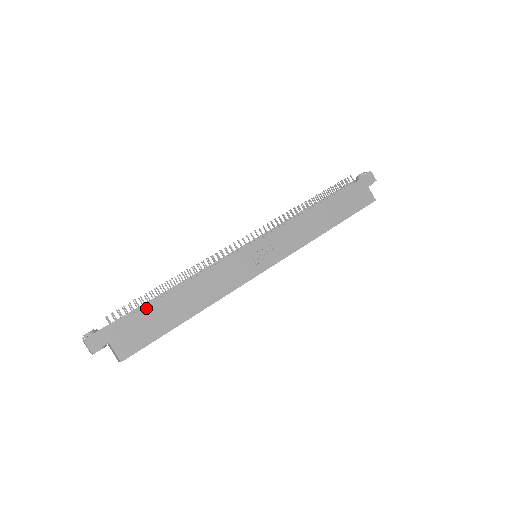
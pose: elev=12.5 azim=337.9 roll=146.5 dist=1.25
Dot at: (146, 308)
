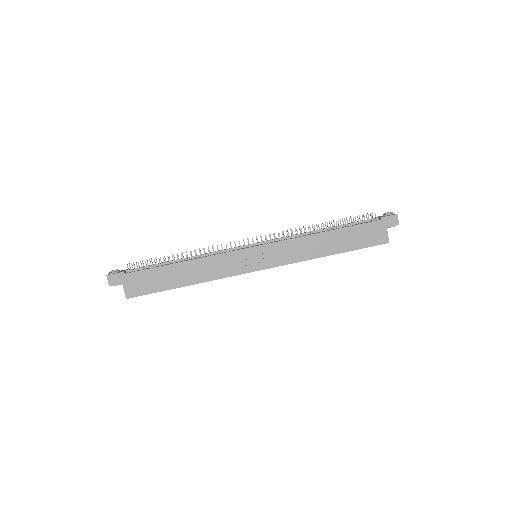
Dot at: (154, 269)
